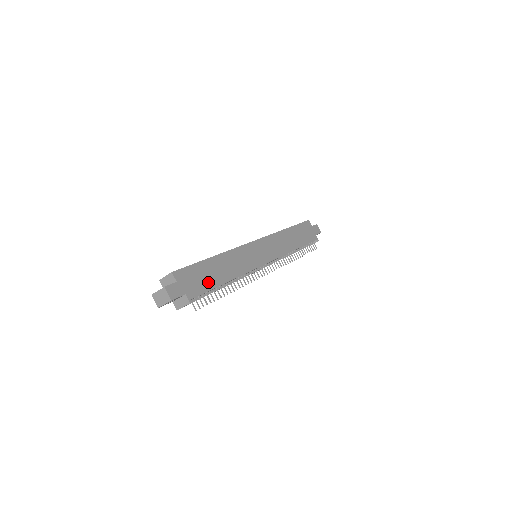
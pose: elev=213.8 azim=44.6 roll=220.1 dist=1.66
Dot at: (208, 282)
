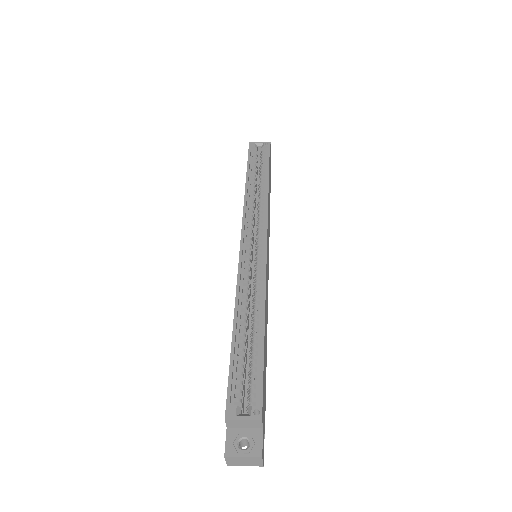
Dot at: (265, 378)
